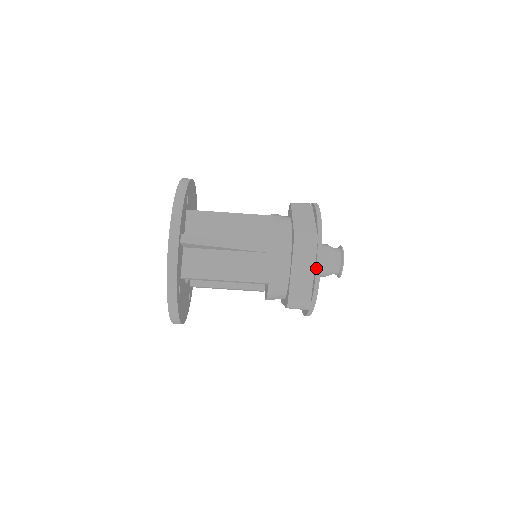
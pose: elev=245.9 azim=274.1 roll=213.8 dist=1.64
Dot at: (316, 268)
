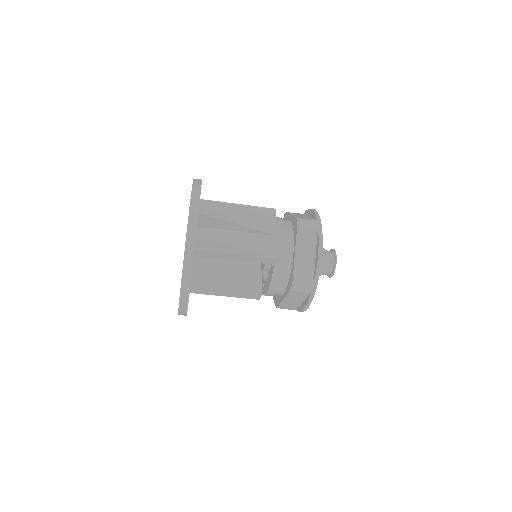
Dot at: (318, 244)
